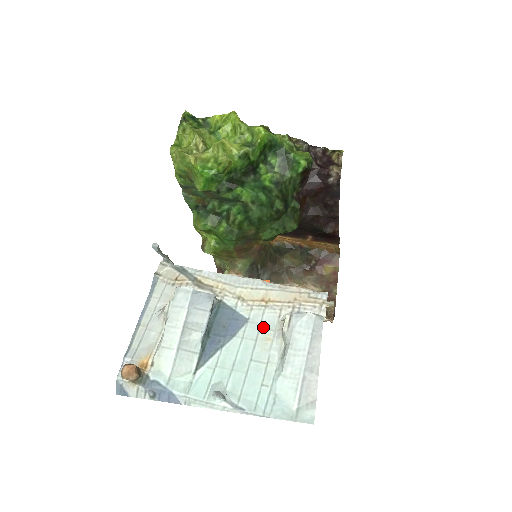
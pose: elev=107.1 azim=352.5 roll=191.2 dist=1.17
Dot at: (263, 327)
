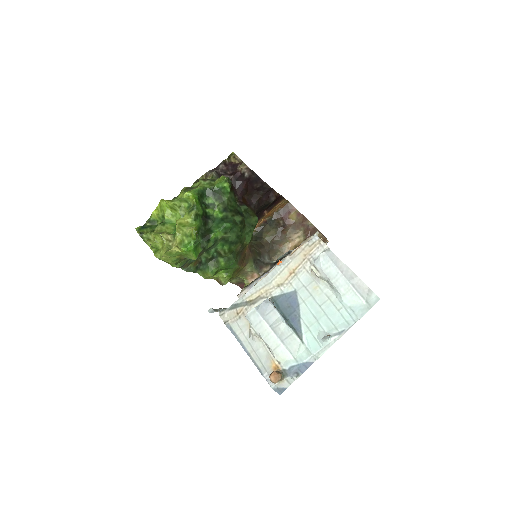
Dot at: (307, 285)
